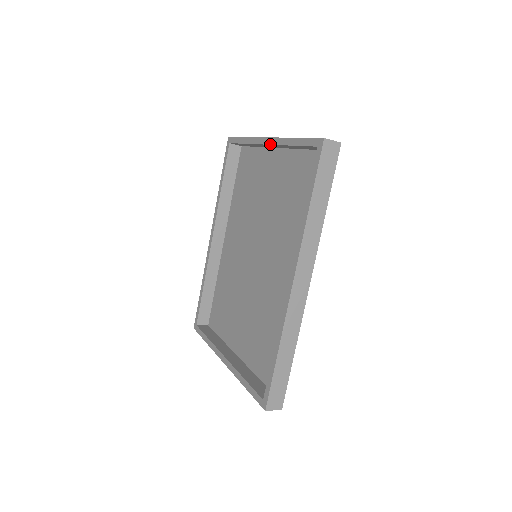
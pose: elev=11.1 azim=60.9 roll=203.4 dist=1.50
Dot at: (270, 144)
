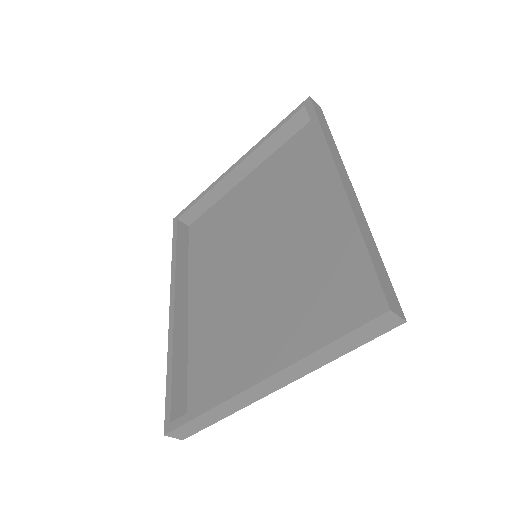
Dot at: (242, 161)
